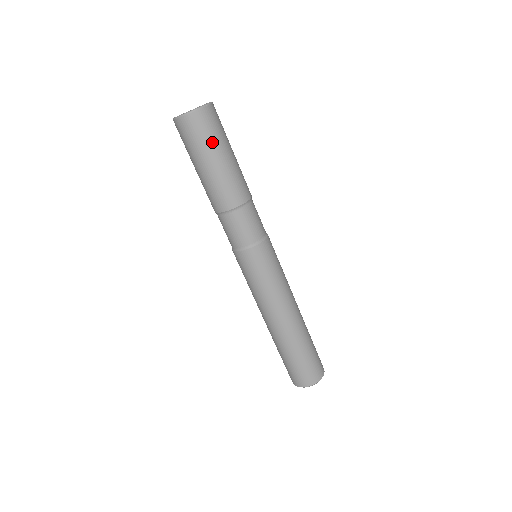
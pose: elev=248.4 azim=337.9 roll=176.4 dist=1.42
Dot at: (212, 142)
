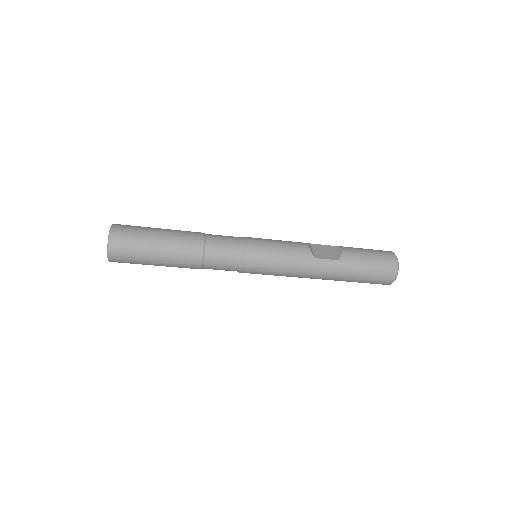
Dot at: occluded
